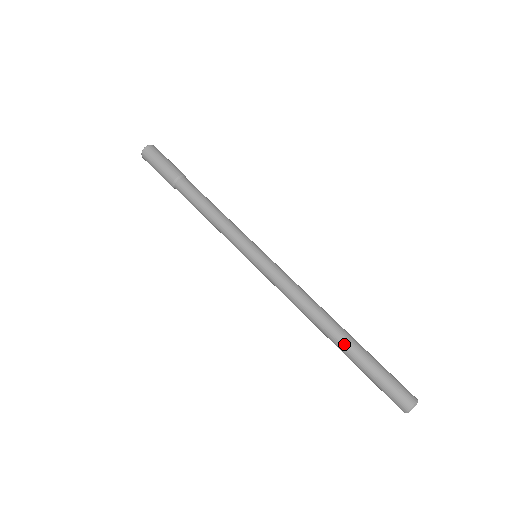
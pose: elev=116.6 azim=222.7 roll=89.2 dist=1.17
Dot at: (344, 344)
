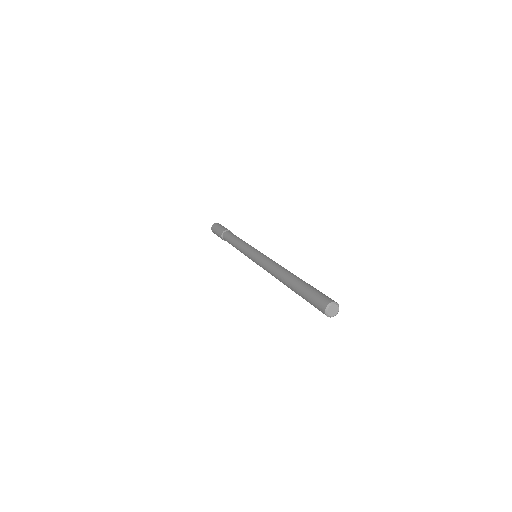
Dot at: (299, 278)
